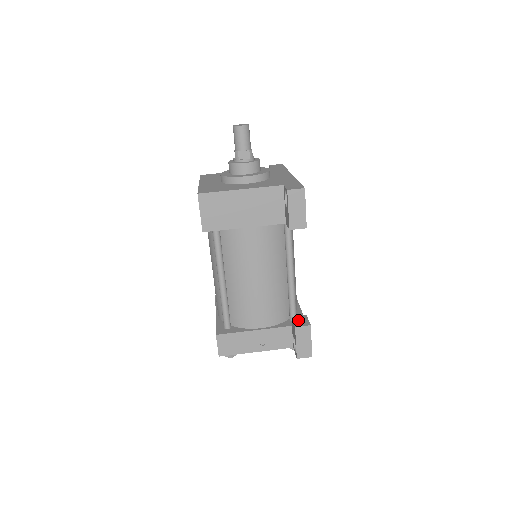
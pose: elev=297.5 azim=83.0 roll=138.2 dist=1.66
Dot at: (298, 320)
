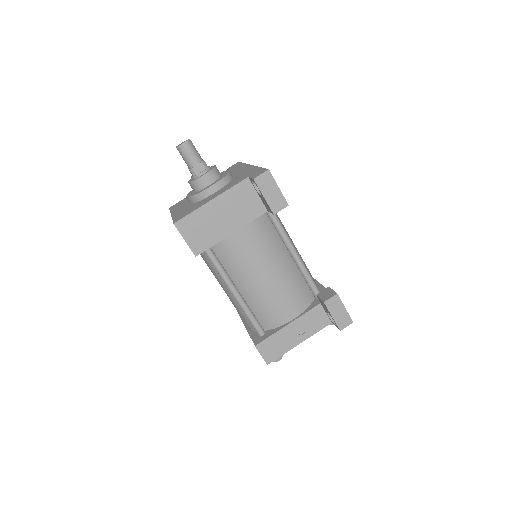
Dot at: (323, 295)
